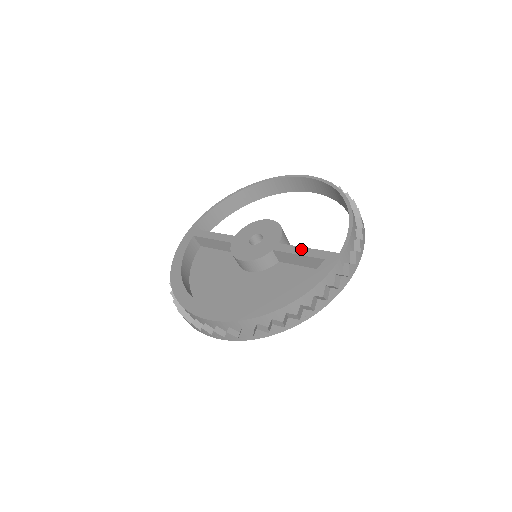
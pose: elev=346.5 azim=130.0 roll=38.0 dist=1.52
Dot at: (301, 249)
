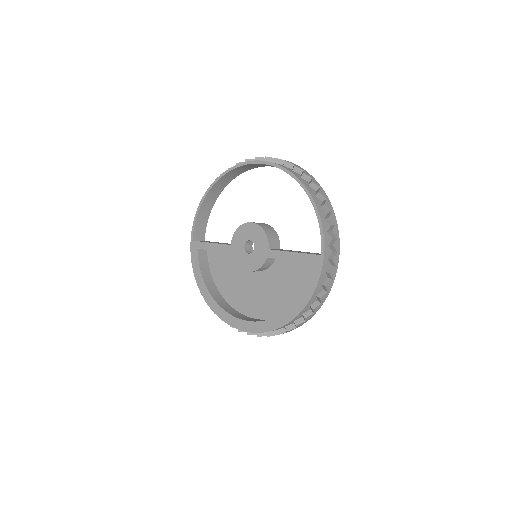
Dot at: (289, 254)
